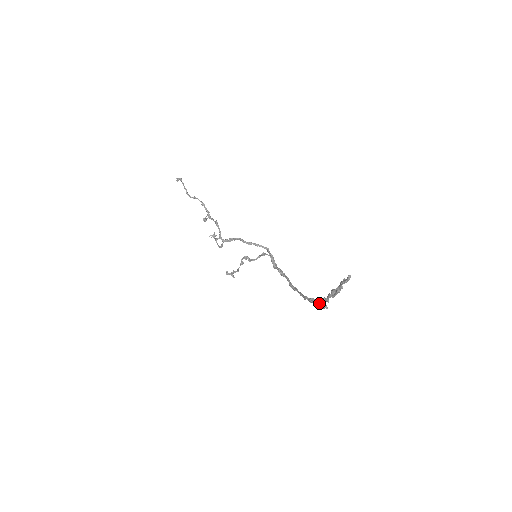
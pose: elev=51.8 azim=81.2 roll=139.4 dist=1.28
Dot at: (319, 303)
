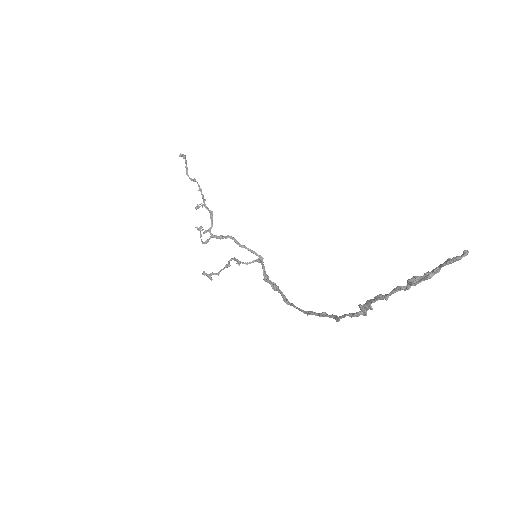
Dot at: (361, 305)
